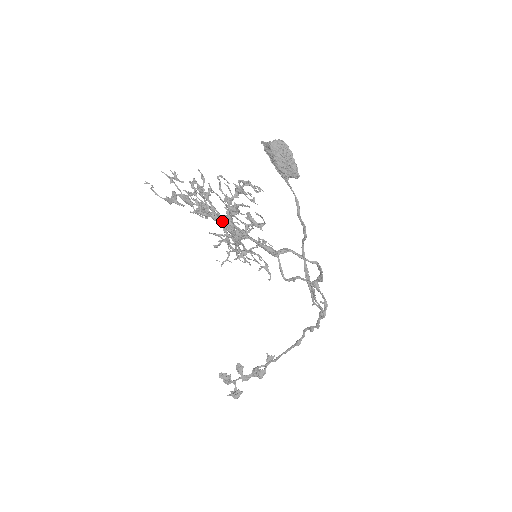
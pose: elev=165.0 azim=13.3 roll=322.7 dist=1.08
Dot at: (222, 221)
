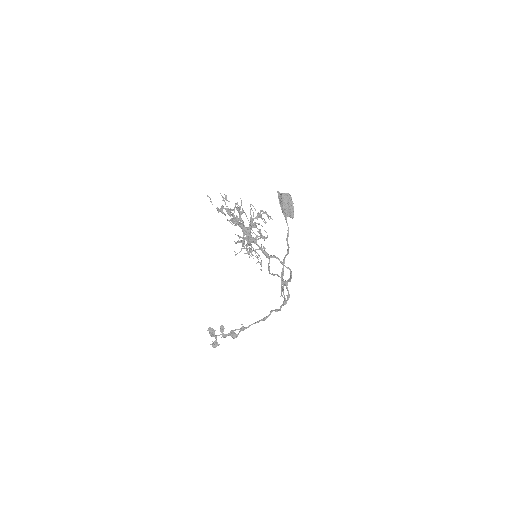
Dot at: (245, 229)
